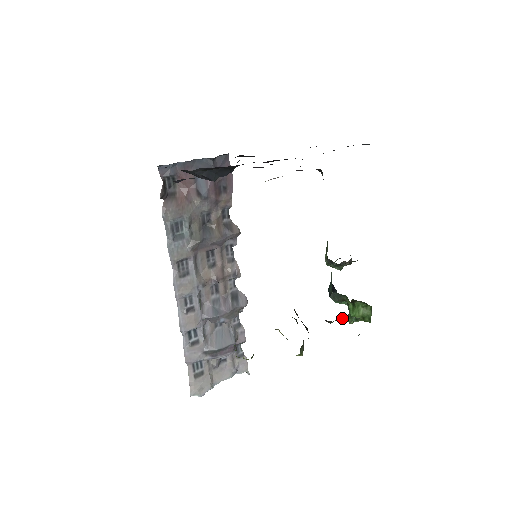
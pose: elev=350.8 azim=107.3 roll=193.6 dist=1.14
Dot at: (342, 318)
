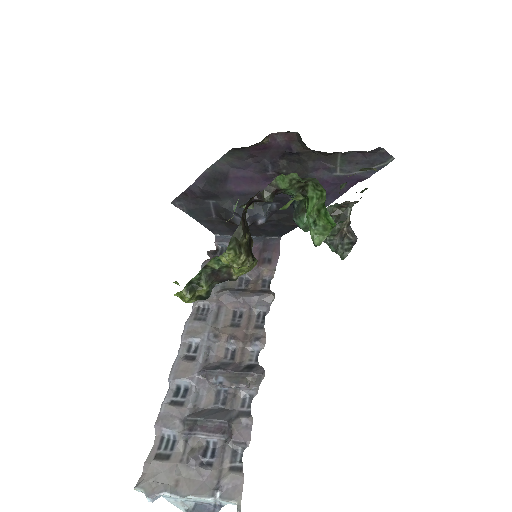
Dot at: (274, 183)
